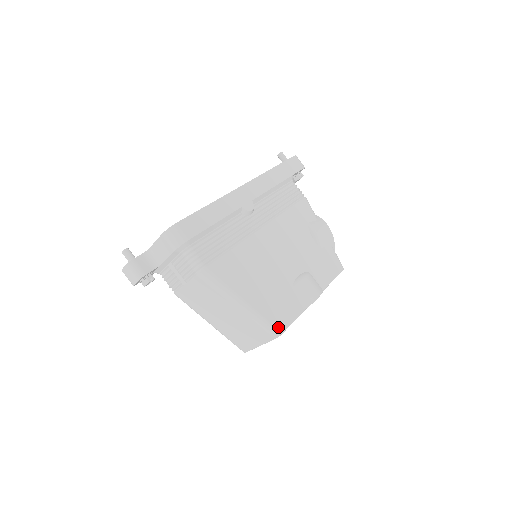
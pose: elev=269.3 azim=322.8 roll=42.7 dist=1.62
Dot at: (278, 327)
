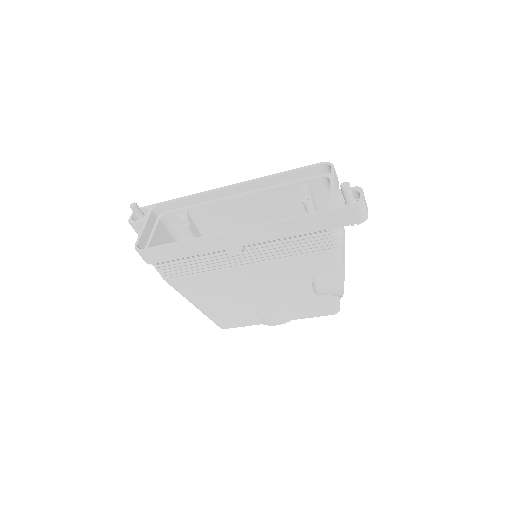
Dot at: (222, 326)
